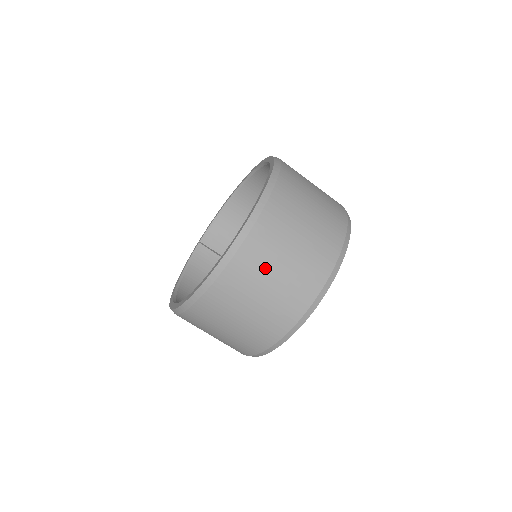
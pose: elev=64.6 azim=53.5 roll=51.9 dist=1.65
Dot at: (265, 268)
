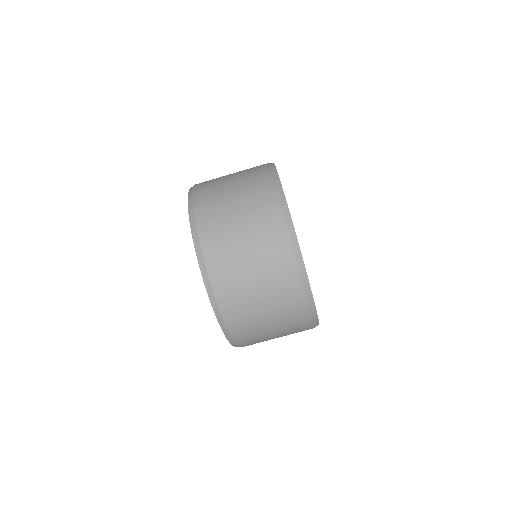
Dot at: (231, 245)
